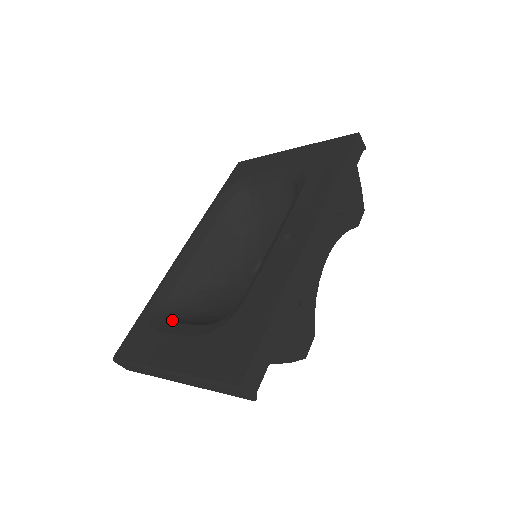
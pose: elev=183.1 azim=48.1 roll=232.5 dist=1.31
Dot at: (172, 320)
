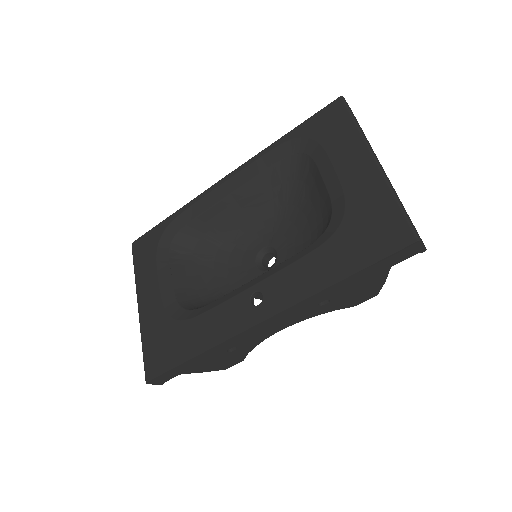
Dot at: (172, 255)
